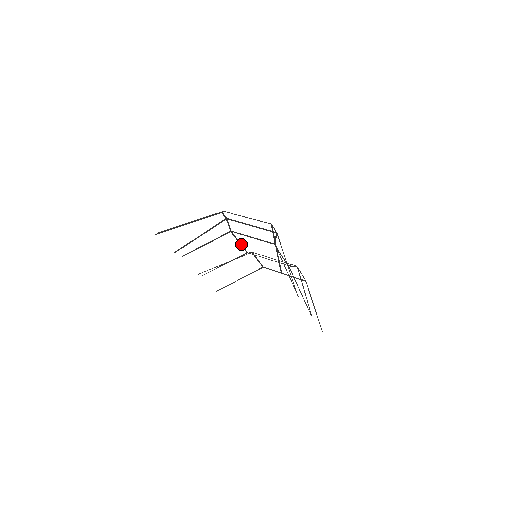
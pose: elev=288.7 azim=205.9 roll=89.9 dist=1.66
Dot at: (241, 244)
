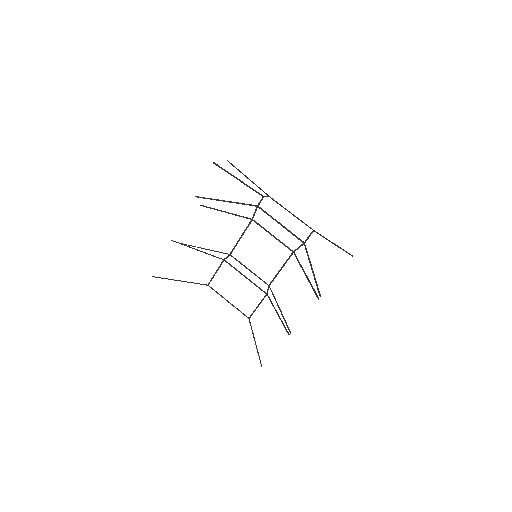
Dot at: (239, 240)
